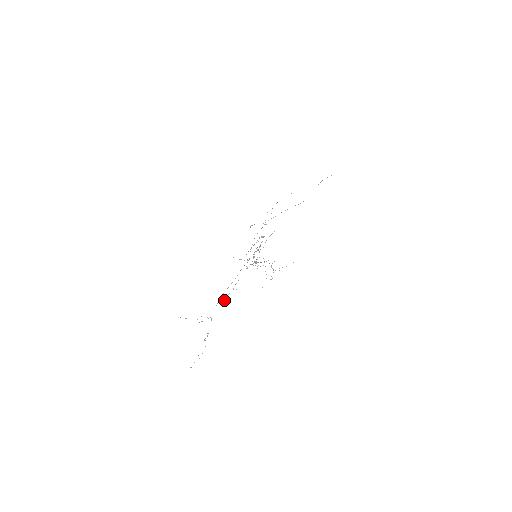
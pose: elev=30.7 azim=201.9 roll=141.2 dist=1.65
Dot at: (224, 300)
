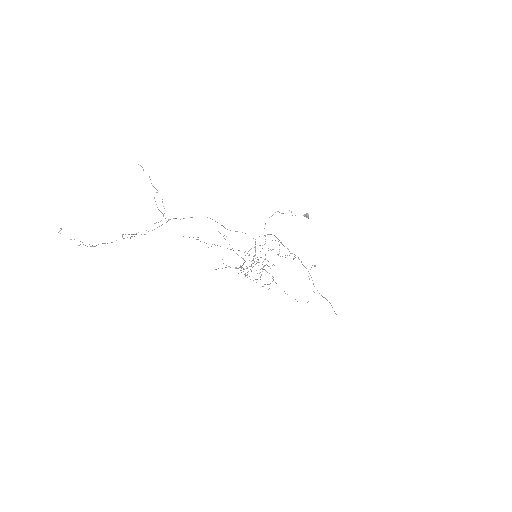
Dot at: occluded
